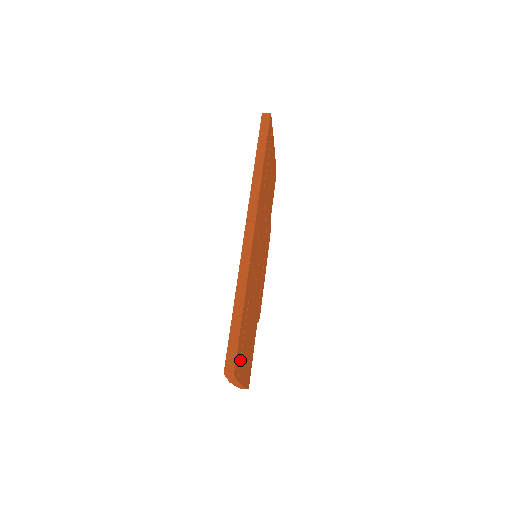
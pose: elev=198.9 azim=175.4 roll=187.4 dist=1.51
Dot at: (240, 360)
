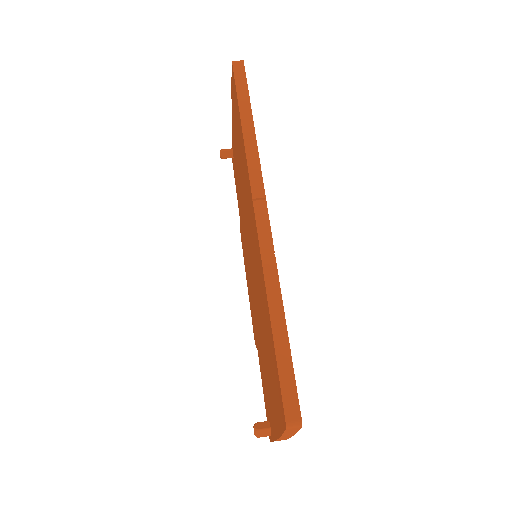
Dot at: occluded
